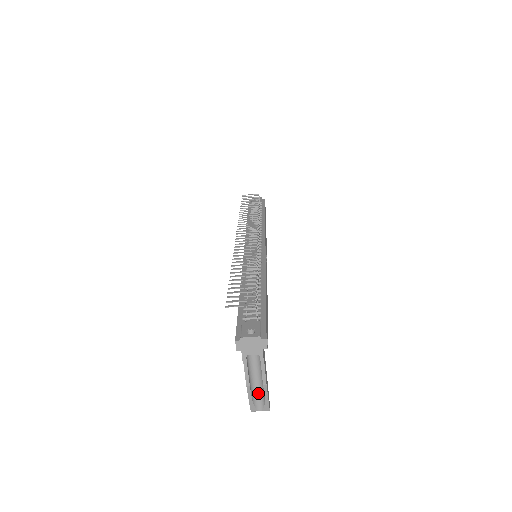
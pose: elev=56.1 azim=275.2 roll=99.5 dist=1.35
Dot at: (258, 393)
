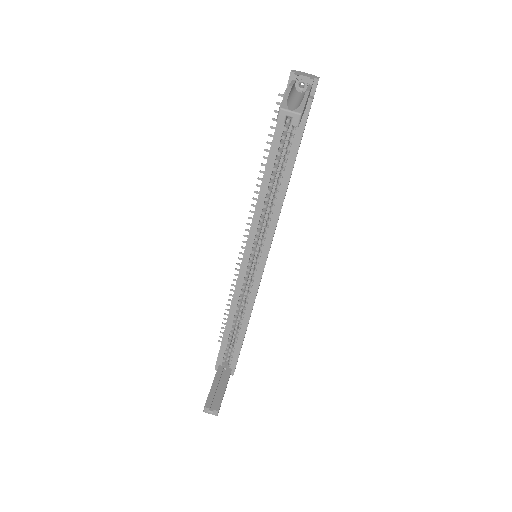
Dot at: (294, 105)
